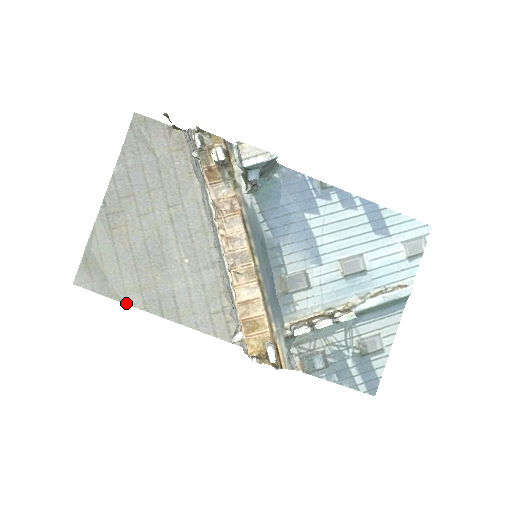
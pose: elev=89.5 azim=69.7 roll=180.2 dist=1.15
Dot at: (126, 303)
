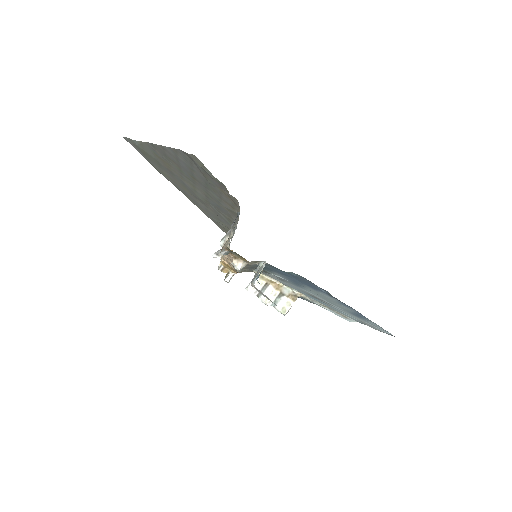
Dot at: occluded
